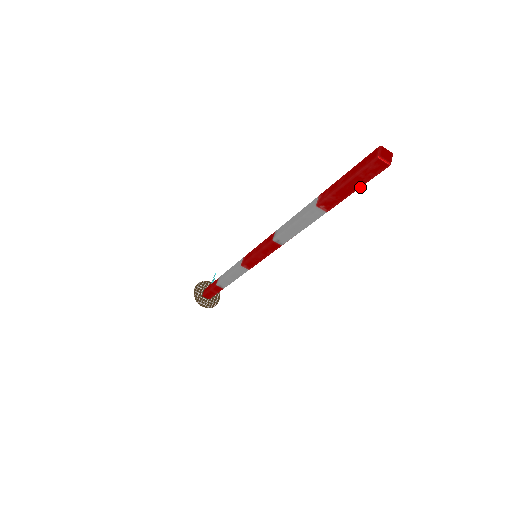
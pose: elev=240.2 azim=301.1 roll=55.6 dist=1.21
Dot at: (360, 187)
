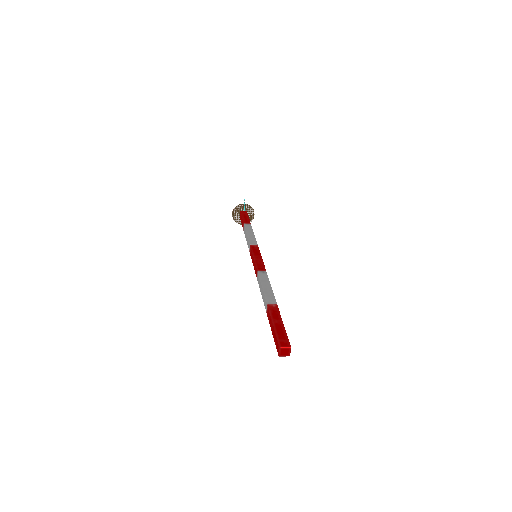
Dot at: occluded
